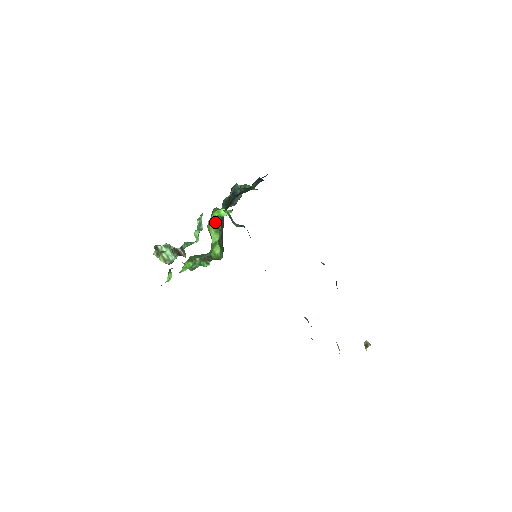
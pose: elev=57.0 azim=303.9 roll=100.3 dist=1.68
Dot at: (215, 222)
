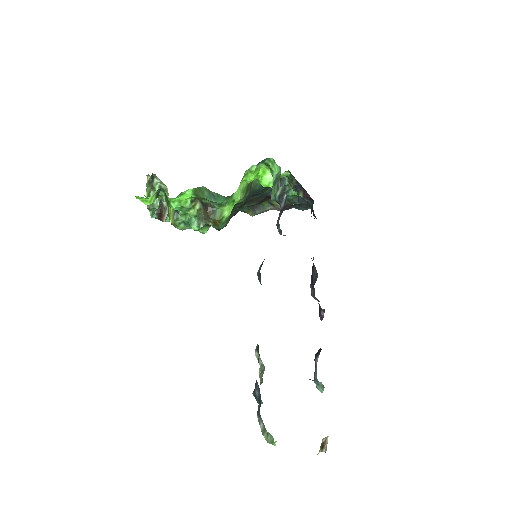
Dot at: (253, 178)
